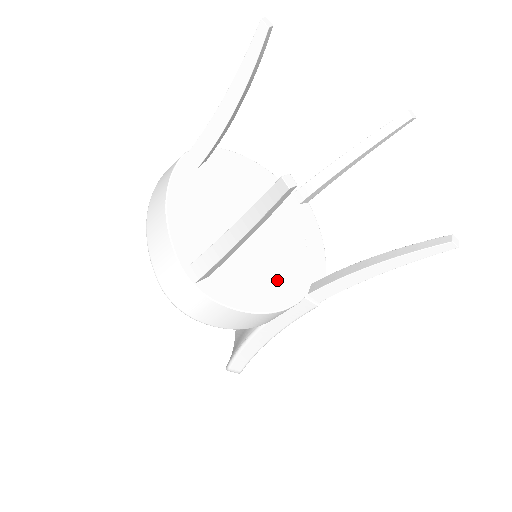
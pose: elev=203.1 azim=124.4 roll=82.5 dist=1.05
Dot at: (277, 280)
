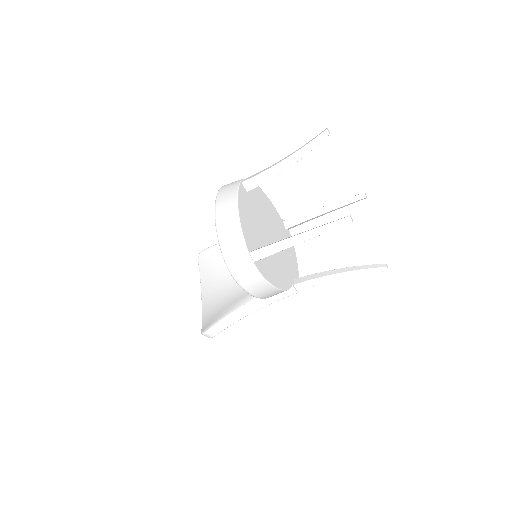
Dot at: (282, 272)
